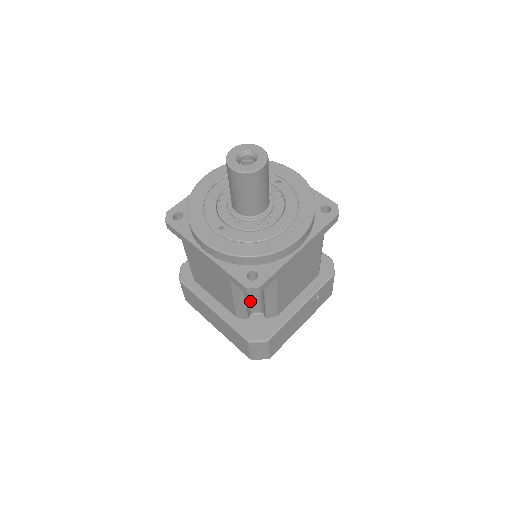
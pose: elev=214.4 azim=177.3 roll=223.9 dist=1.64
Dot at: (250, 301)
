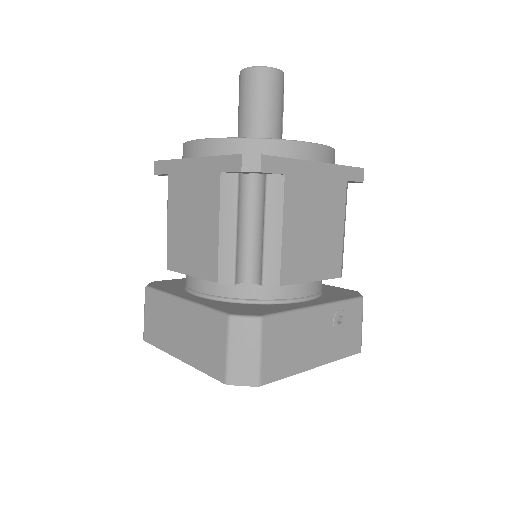
Dot at: (242, 245)
